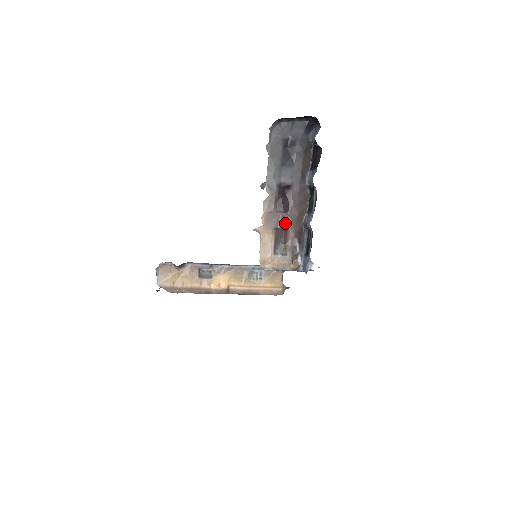
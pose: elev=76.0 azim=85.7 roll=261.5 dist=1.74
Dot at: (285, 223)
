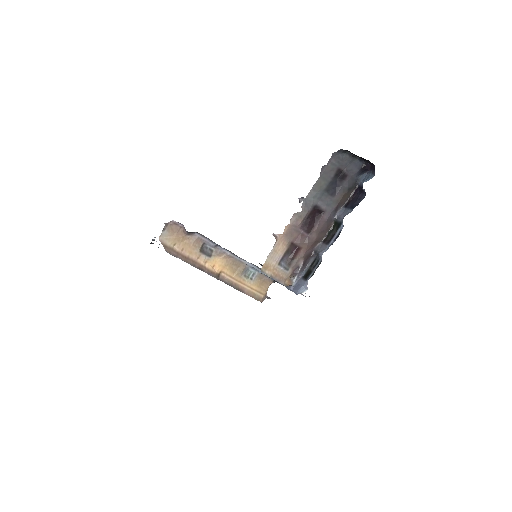
Dot at: (302, 242)
